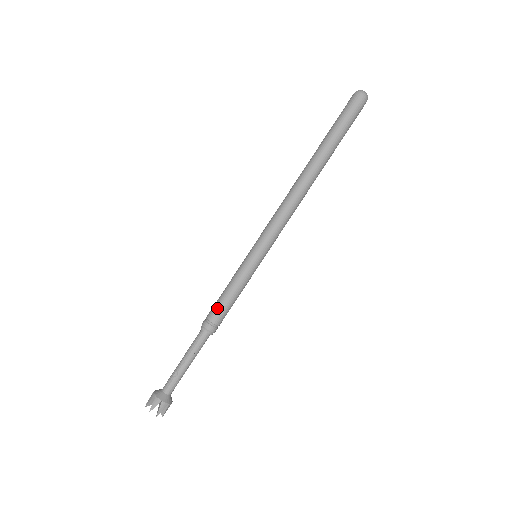
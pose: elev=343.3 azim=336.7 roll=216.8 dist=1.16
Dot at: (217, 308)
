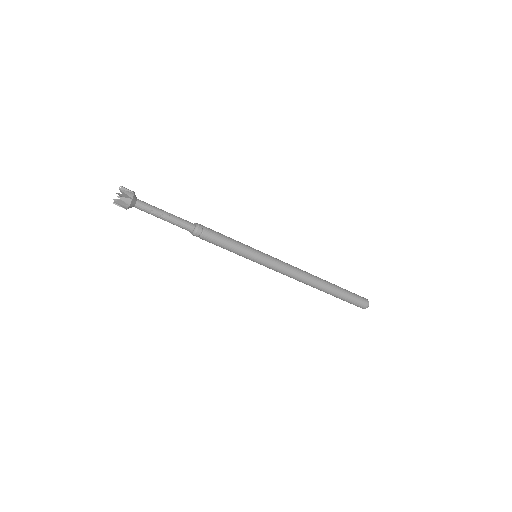
Dot at: (215, 231)
